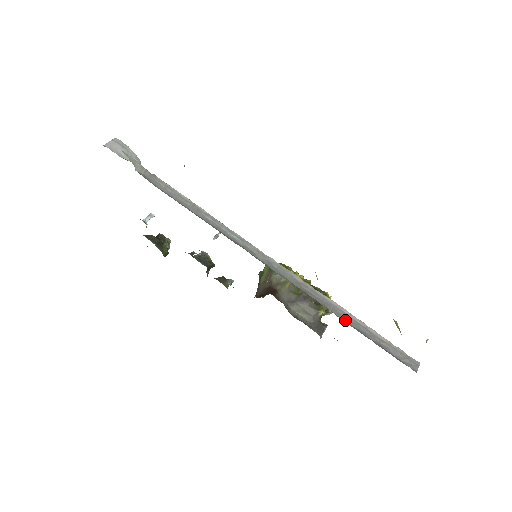
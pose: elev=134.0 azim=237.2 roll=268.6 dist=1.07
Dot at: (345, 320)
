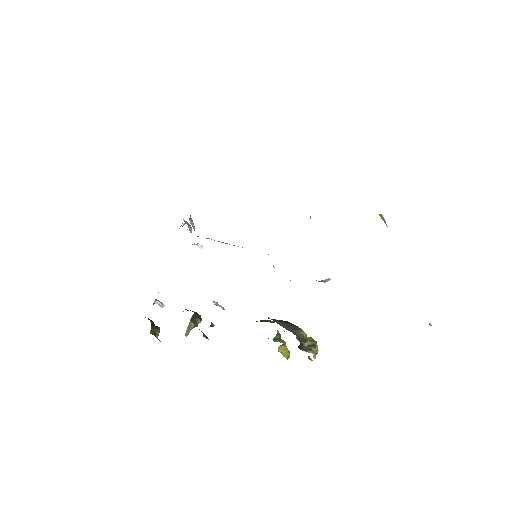
Dot at: occluded
